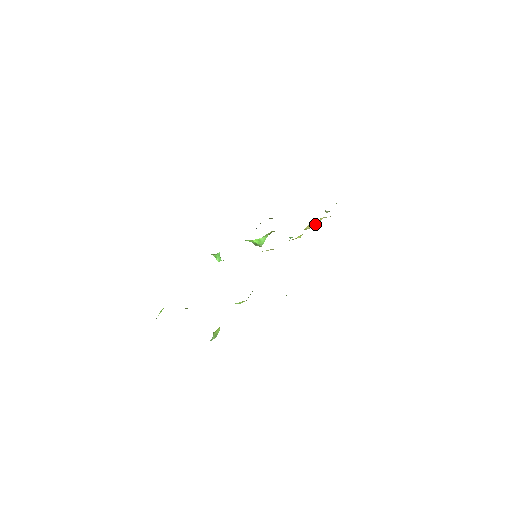
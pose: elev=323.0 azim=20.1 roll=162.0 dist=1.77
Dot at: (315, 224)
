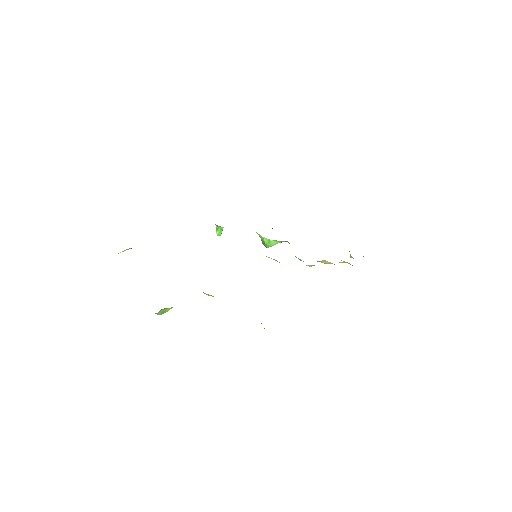
Dot at: occluded
